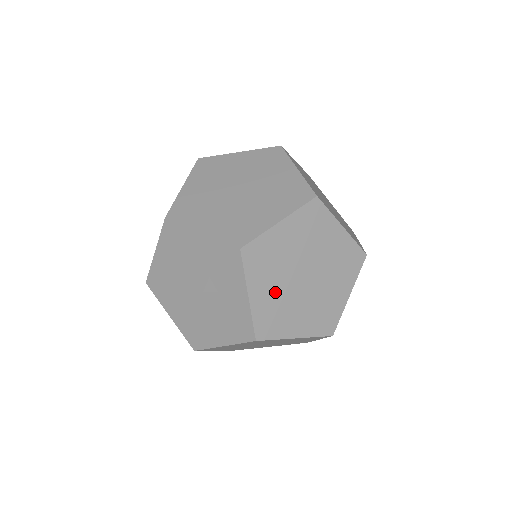
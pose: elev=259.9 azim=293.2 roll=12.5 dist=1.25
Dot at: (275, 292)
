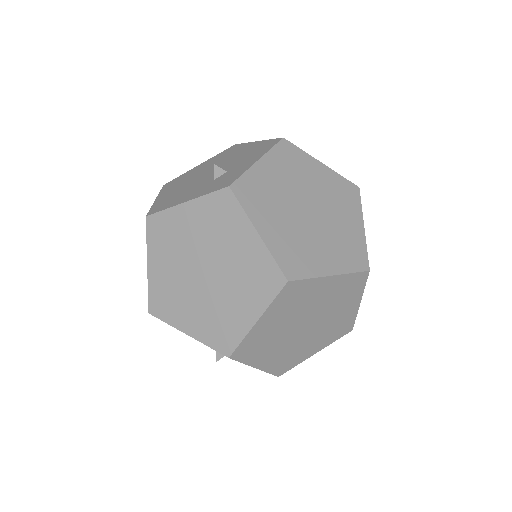
Dot at: (280, 351)
